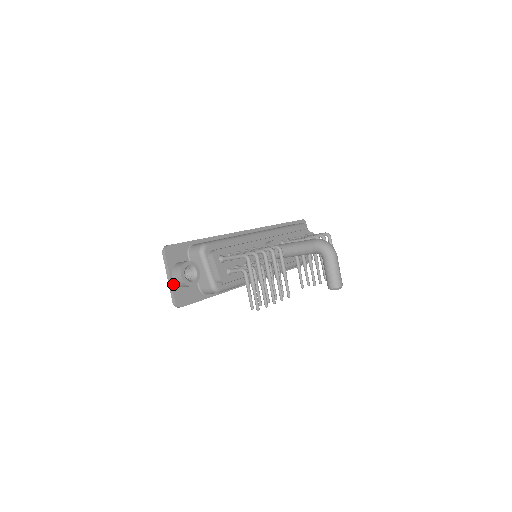
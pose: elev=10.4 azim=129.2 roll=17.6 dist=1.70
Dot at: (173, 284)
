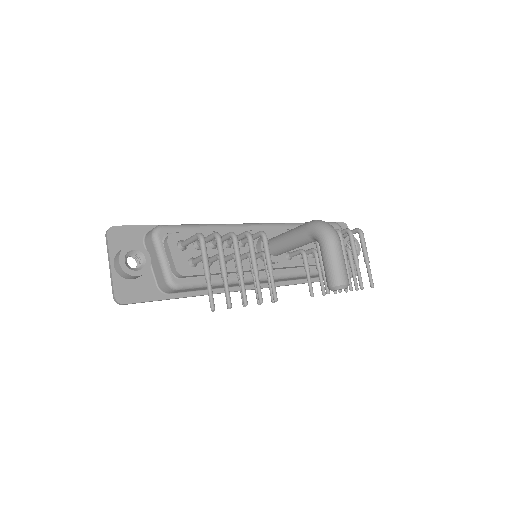
Dot at: (114, 273)
